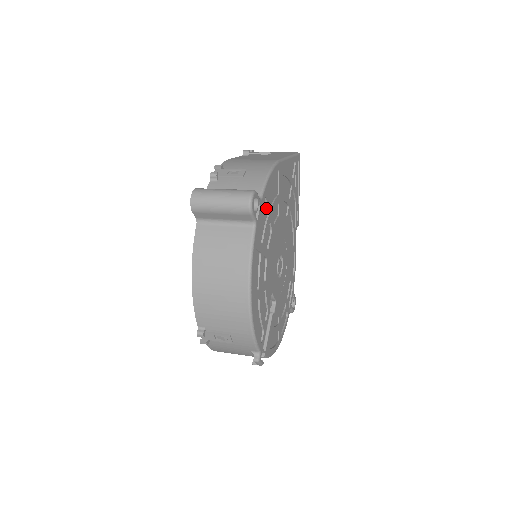
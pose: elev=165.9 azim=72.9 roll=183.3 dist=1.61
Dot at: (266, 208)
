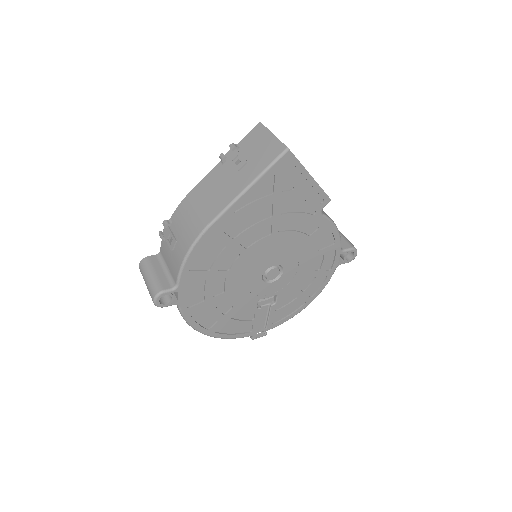
Dot at: (199, 276)
